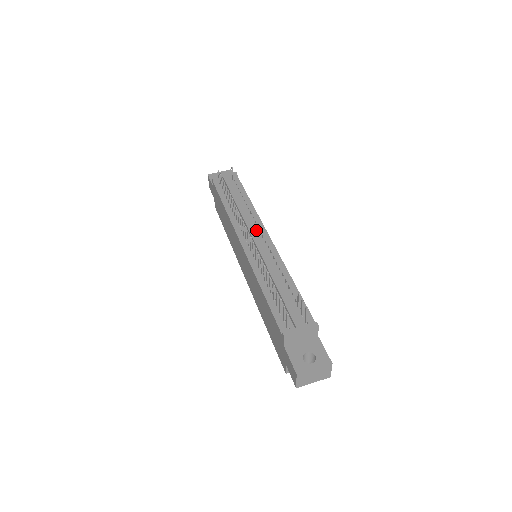
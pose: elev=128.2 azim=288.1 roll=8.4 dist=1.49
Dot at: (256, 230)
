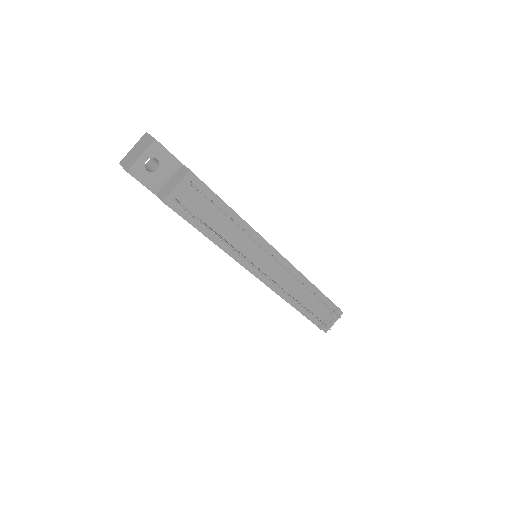
Dot at: (262, 252)
